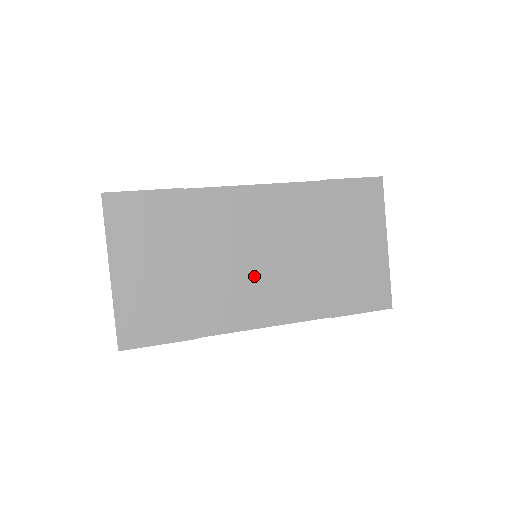
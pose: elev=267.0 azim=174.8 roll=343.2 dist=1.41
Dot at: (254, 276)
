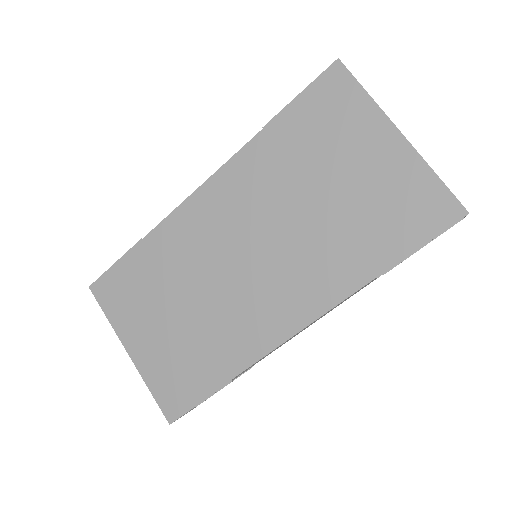
Dot at: (251, 282)
